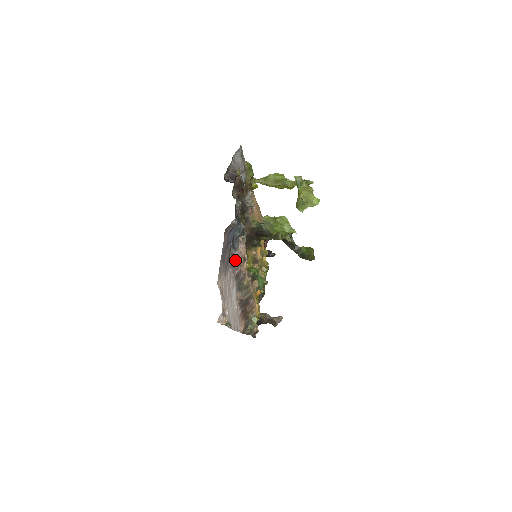
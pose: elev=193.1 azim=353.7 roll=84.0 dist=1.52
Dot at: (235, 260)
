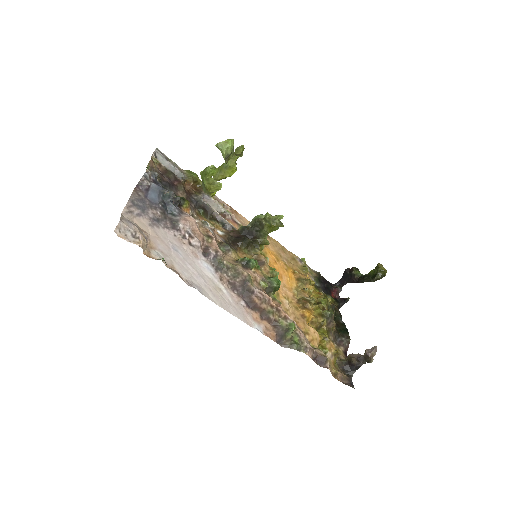
Dot at: (177, 223)
